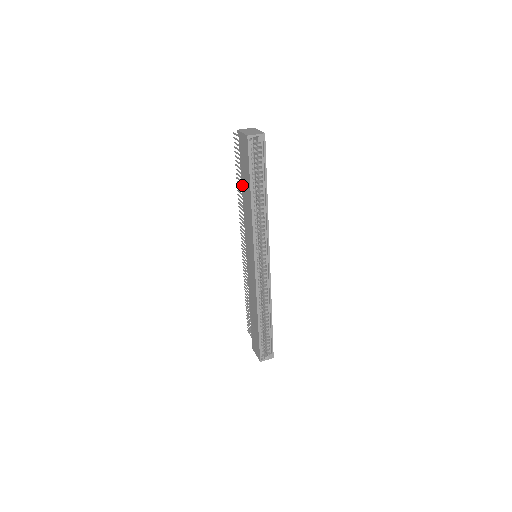
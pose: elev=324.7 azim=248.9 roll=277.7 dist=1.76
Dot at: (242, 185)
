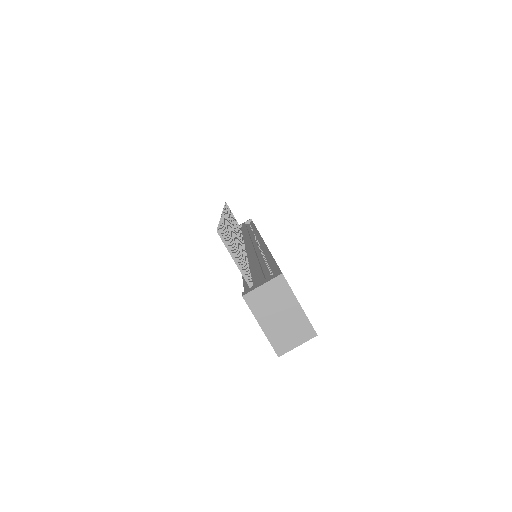
Dot at: occluded
